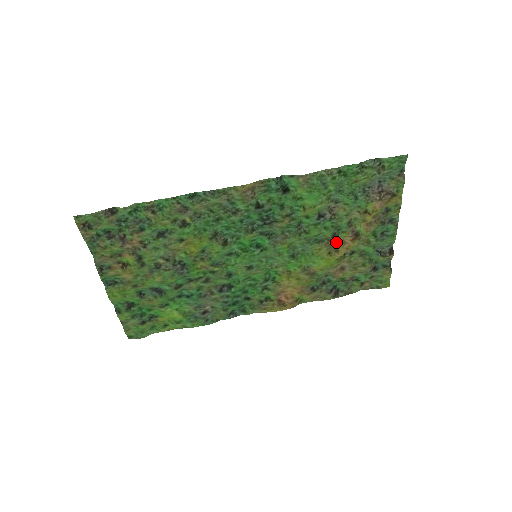
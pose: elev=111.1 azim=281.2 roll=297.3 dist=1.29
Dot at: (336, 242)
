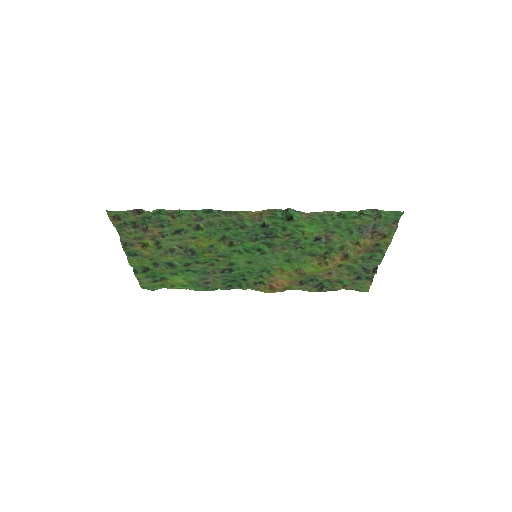
Dot at: (327, 257)
